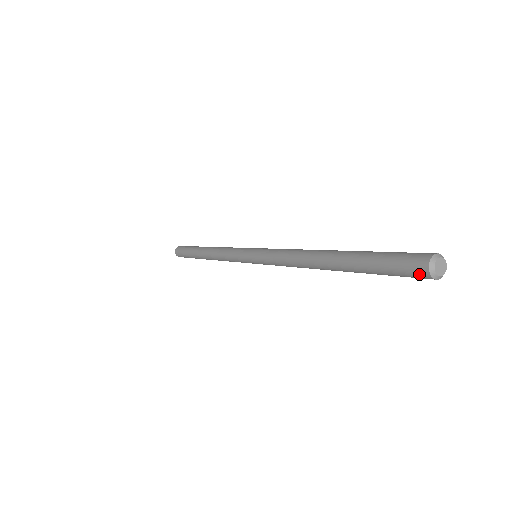
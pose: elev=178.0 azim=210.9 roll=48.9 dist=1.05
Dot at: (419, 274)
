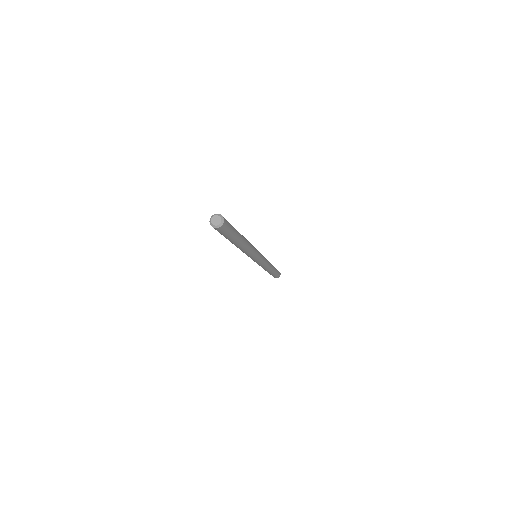
Dot at: (218, 230)
